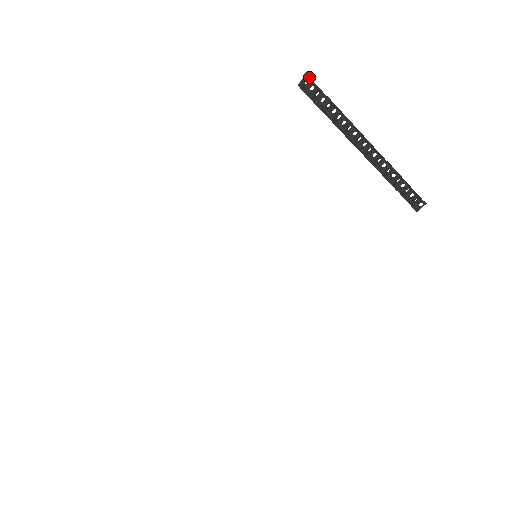
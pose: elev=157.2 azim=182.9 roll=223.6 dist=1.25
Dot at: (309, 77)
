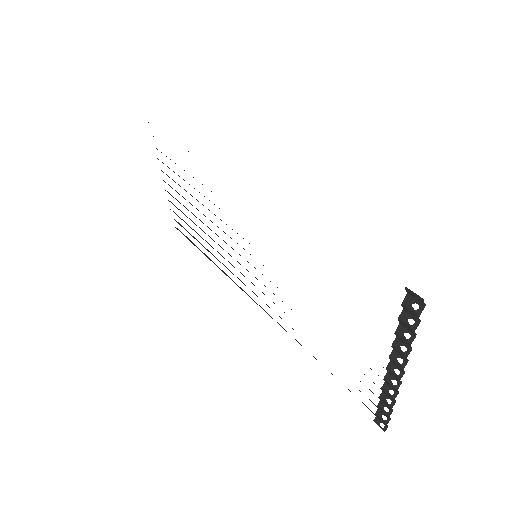
Dot at: occluded
